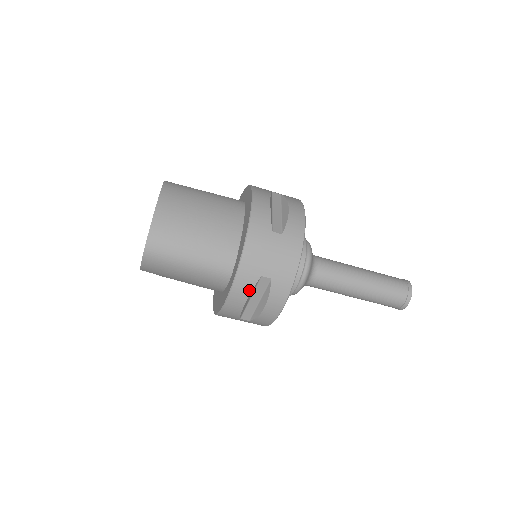
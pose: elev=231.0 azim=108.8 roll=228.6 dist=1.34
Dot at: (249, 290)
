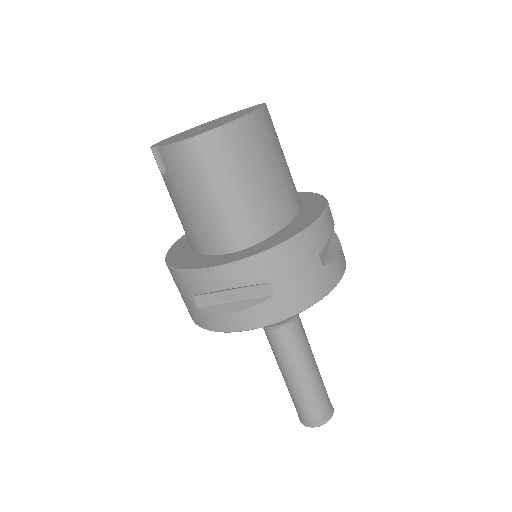
Dot at: (245, 282)
